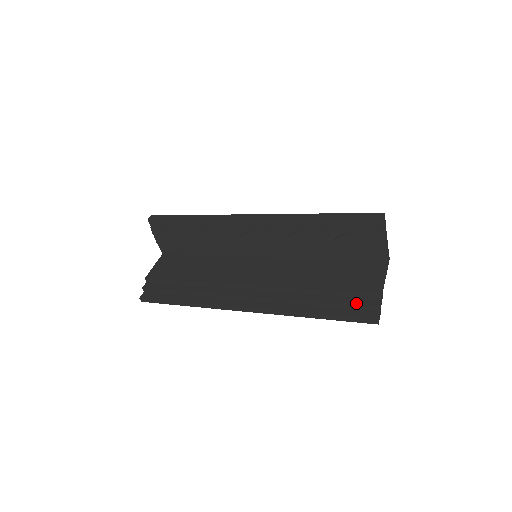
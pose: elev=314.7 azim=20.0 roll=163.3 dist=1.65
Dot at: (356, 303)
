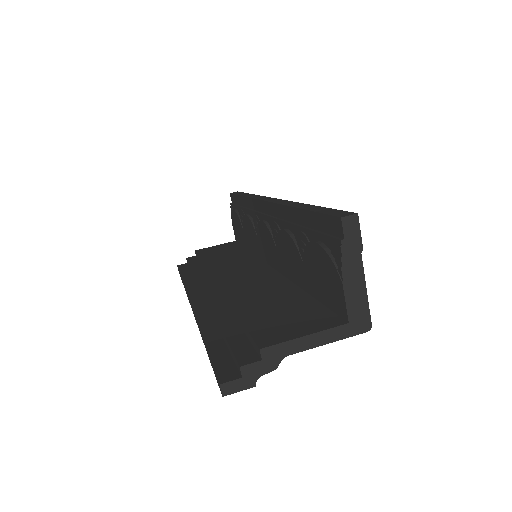
Dot at: (235, 347)
